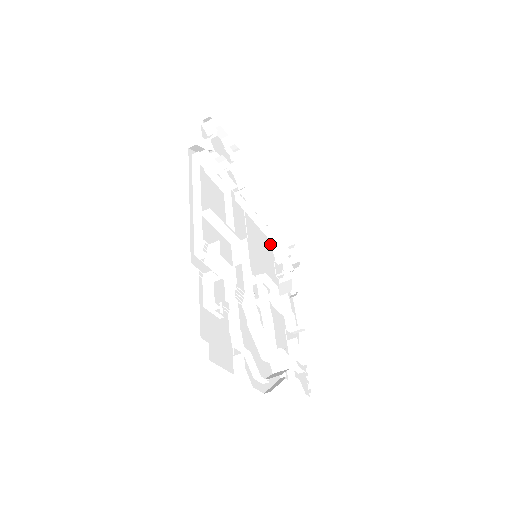
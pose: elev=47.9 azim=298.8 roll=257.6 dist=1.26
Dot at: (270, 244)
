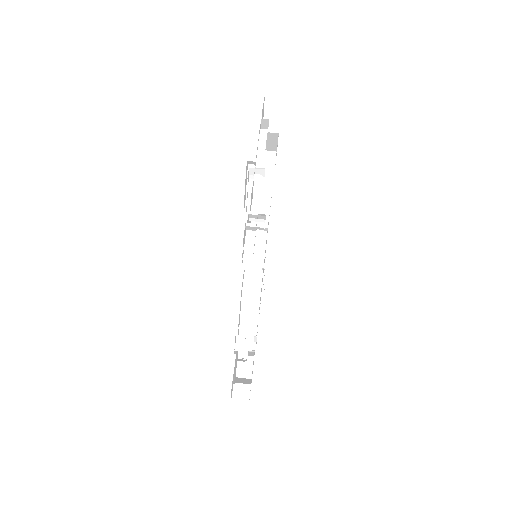
Dot at: occluded
